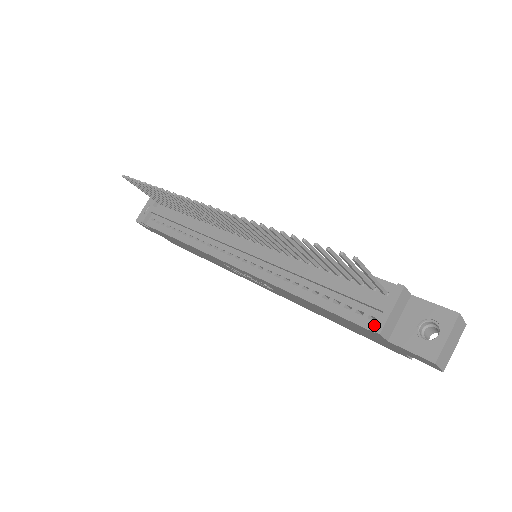
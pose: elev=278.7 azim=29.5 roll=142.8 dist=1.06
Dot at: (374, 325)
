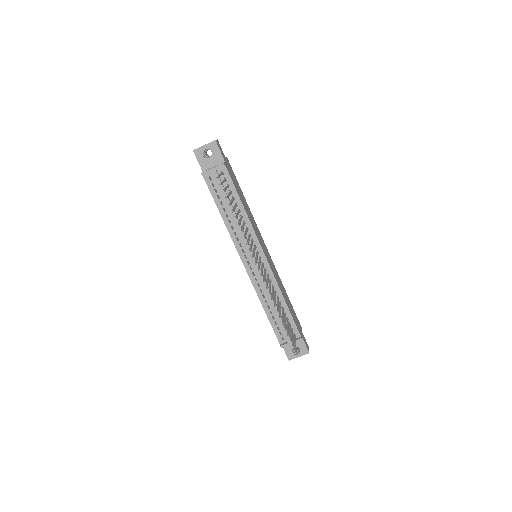
Dot at: (282, 342)
